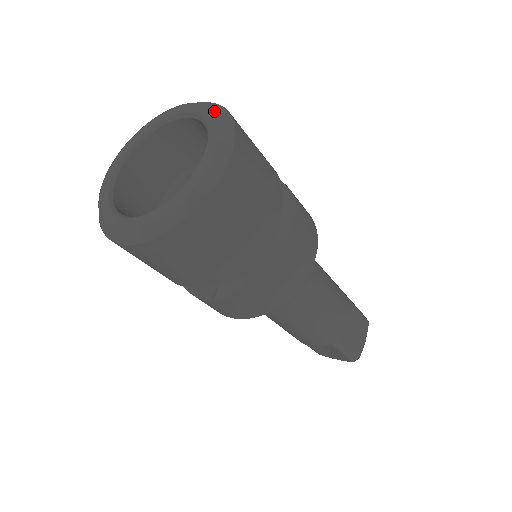
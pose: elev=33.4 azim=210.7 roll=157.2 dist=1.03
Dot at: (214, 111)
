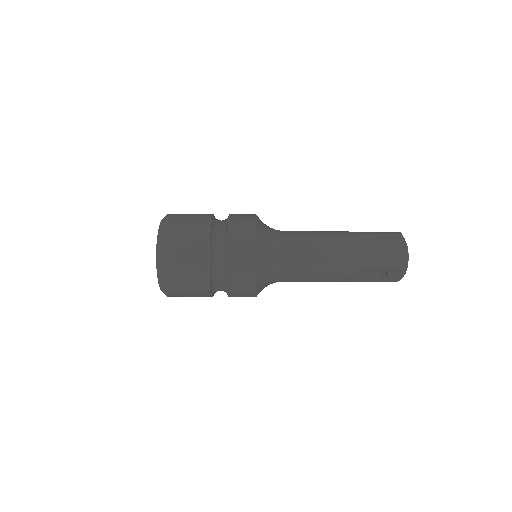
Dot at: occluded
